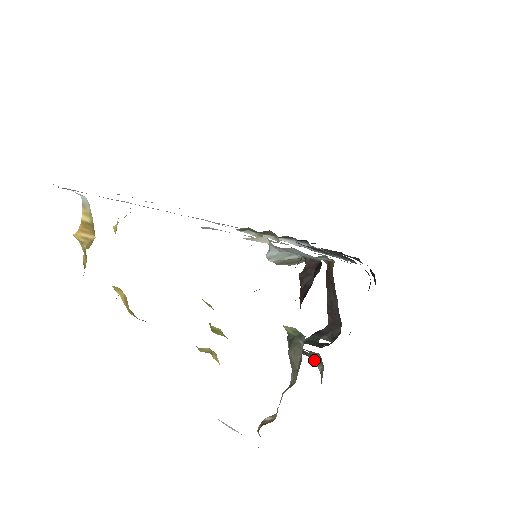
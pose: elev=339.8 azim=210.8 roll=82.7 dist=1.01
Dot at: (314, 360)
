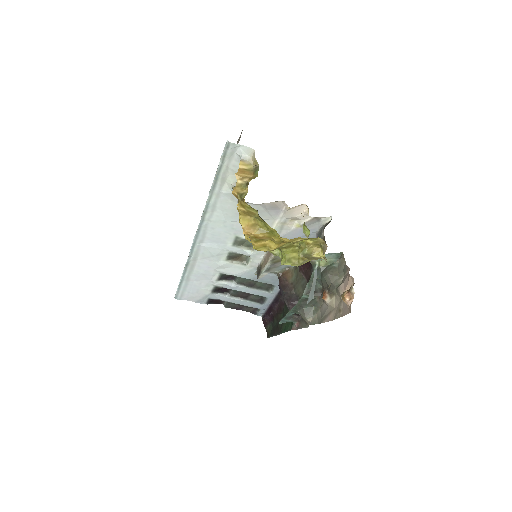
Dot at: (306, 315)
